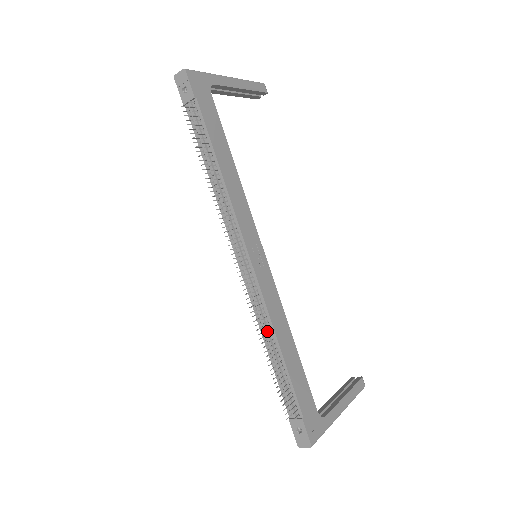
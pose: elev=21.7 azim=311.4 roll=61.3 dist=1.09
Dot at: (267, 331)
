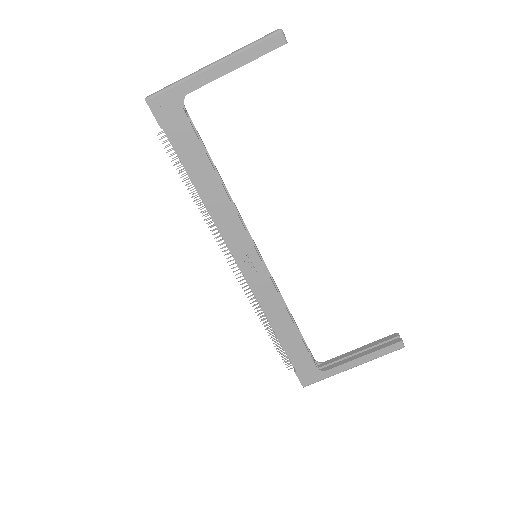
Dot at: (264, 314)
